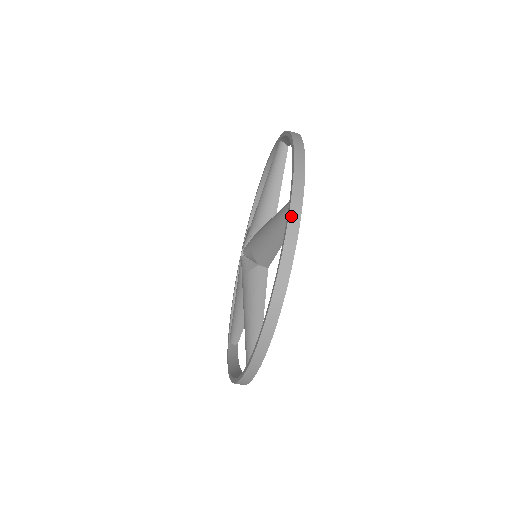
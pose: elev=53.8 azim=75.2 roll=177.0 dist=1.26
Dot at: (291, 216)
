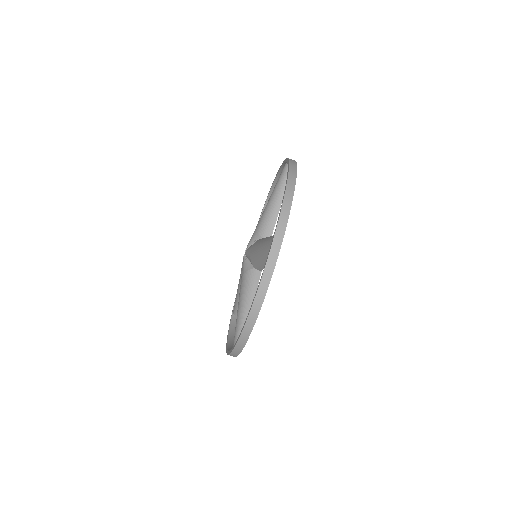
Dot at: occluded
